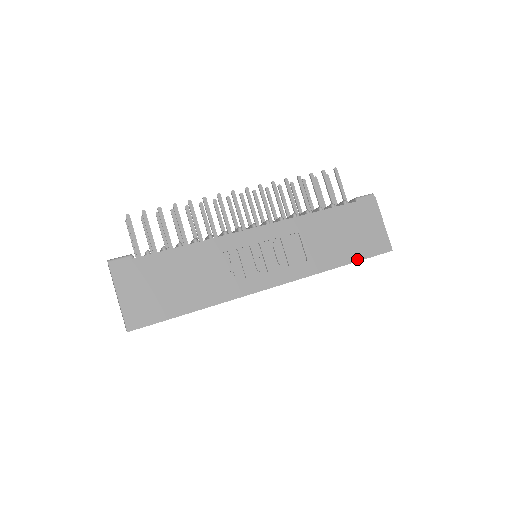
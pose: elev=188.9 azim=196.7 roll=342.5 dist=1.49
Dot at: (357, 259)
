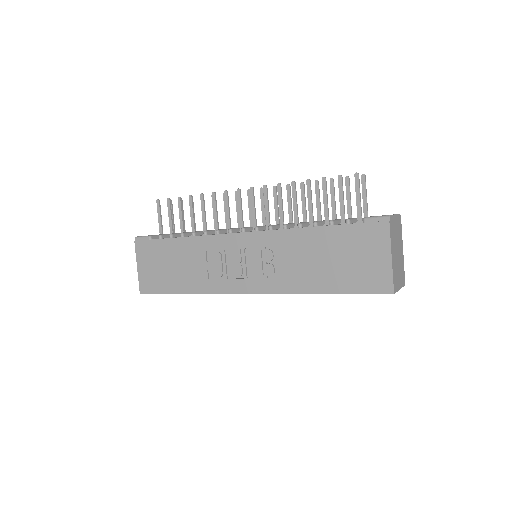
Dot at: (342, 291)
